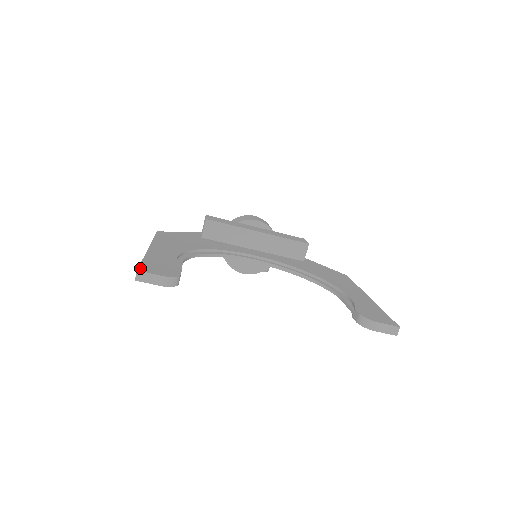
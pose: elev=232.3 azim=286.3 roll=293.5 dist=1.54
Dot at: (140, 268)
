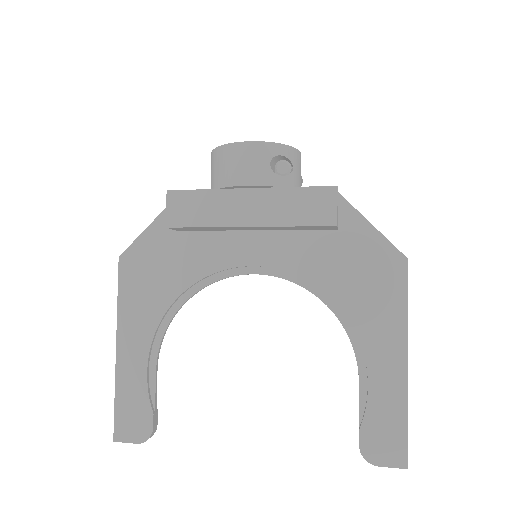
Dot at: (115, 433)
